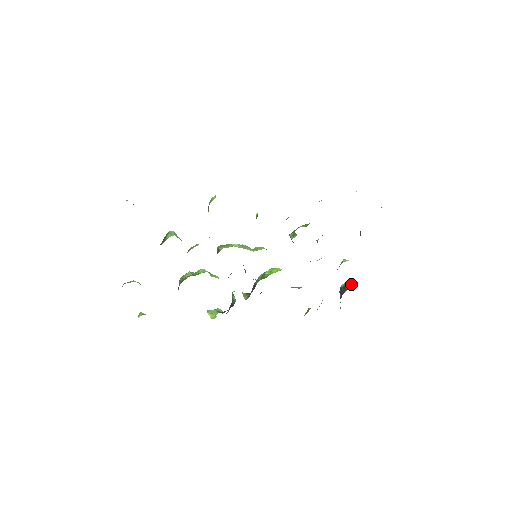
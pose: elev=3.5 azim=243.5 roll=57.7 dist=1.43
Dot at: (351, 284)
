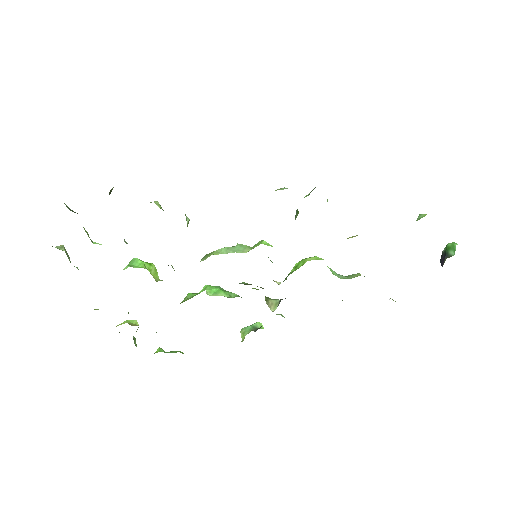
Dot at: (454, 247)
